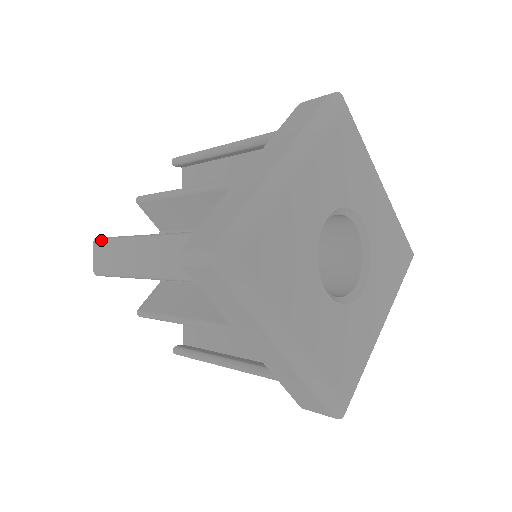
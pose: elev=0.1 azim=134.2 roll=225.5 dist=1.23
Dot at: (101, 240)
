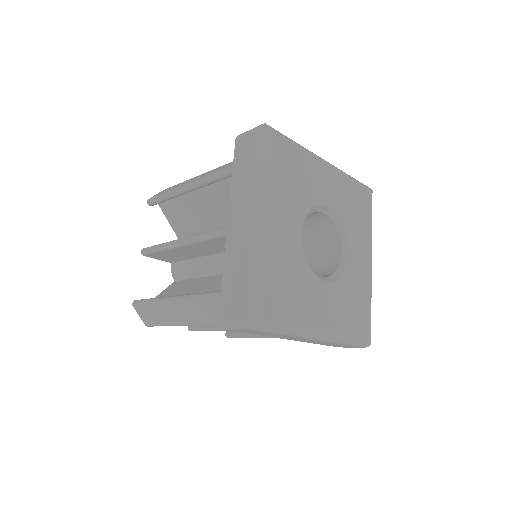
Dot at: (139, 304)
